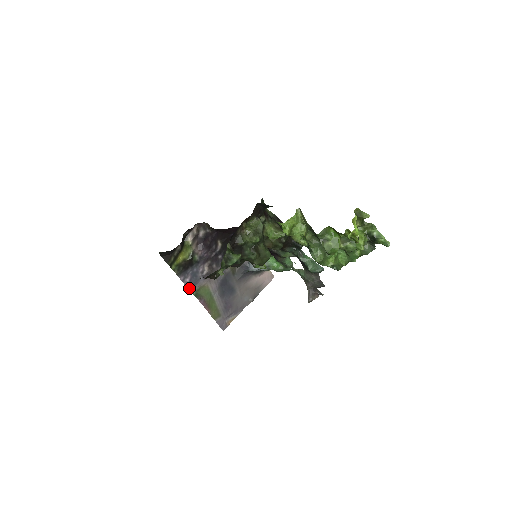
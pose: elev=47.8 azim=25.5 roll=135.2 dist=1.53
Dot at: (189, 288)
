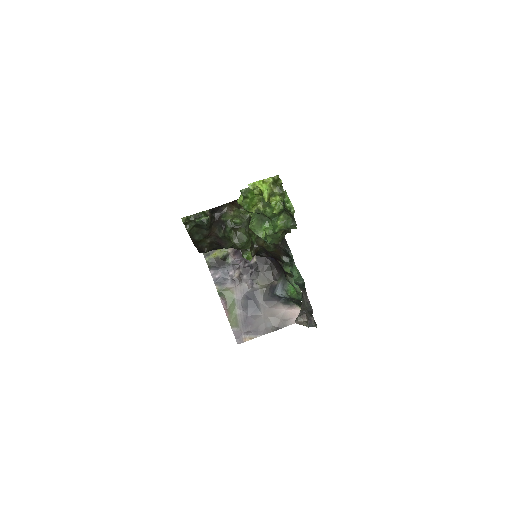
Dot at: (216, 285)
